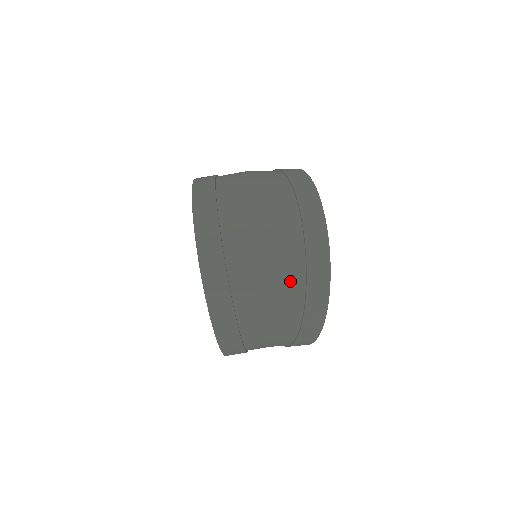
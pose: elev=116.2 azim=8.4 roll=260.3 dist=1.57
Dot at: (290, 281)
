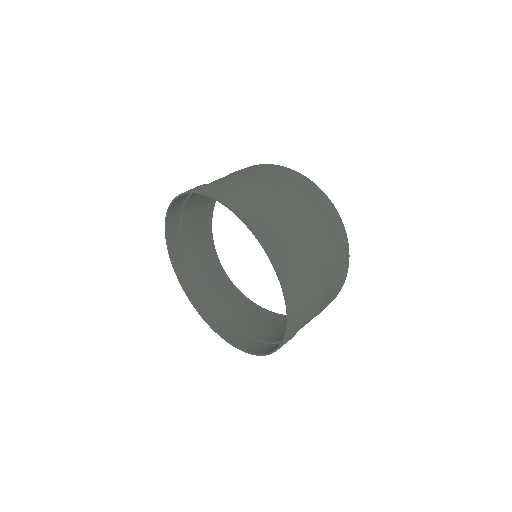
Dot at: (333, 279)
